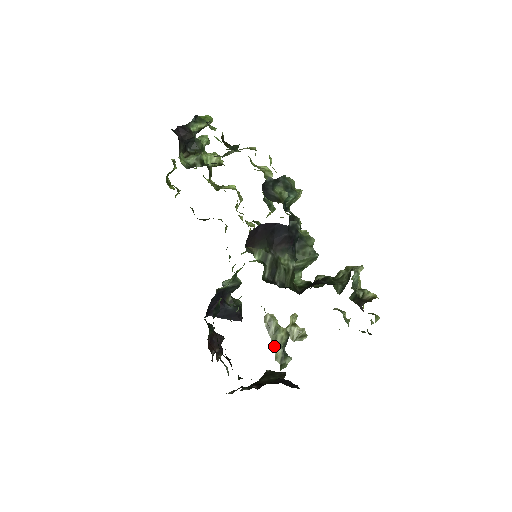
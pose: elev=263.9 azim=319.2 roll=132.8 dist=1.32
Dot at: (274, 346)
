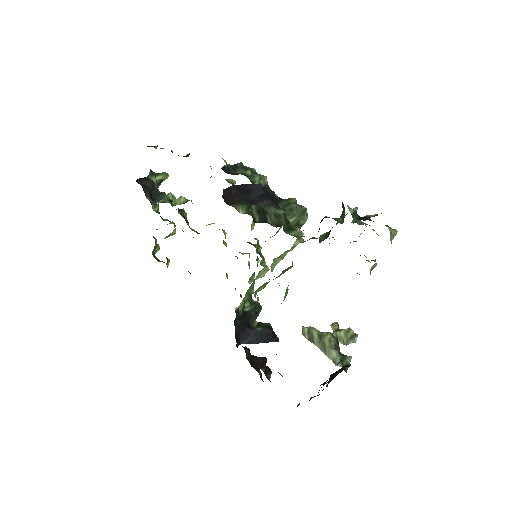
Dot at: (326, 353)
